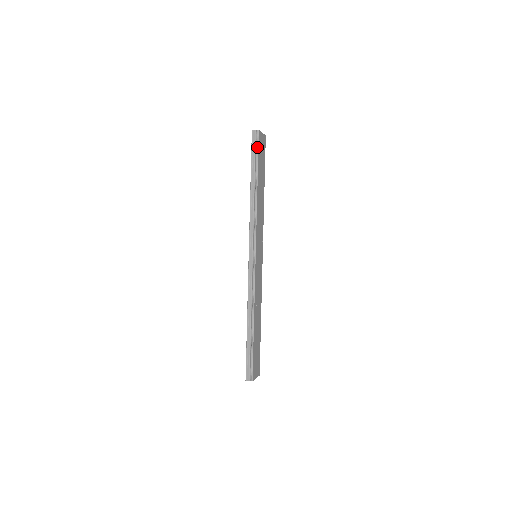
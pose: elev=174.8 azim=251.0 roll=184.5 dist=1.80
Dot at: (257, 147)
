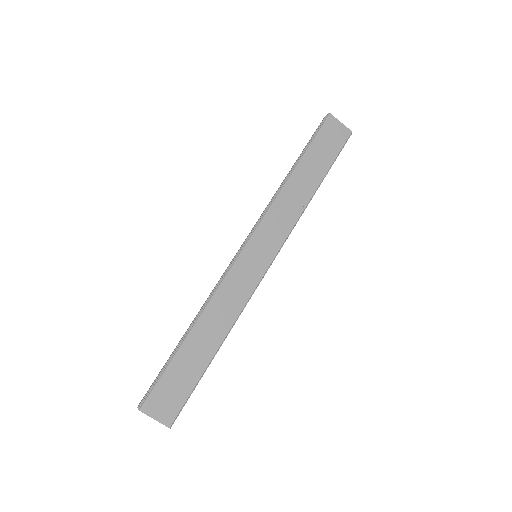
Dot at: (318, 130)
